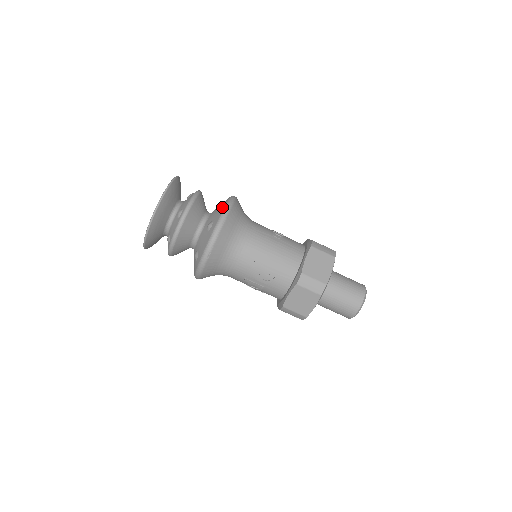
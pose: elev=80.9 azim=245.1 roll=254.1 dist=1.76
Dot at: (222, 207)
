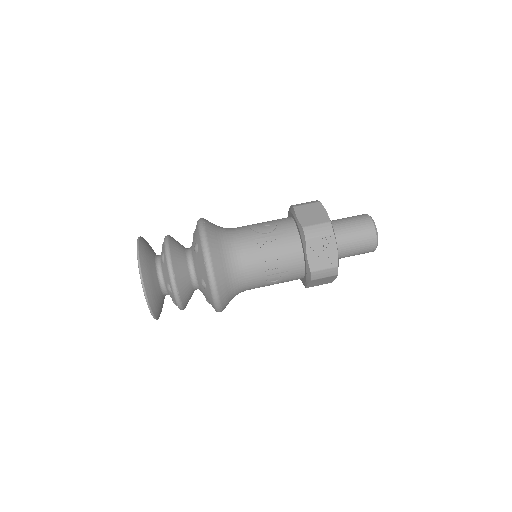
Dot at: occluded
